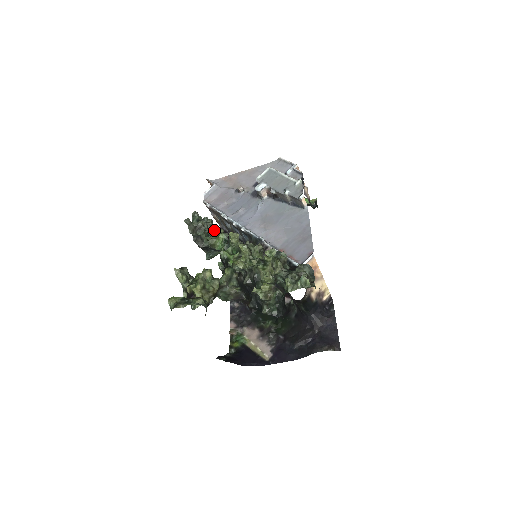
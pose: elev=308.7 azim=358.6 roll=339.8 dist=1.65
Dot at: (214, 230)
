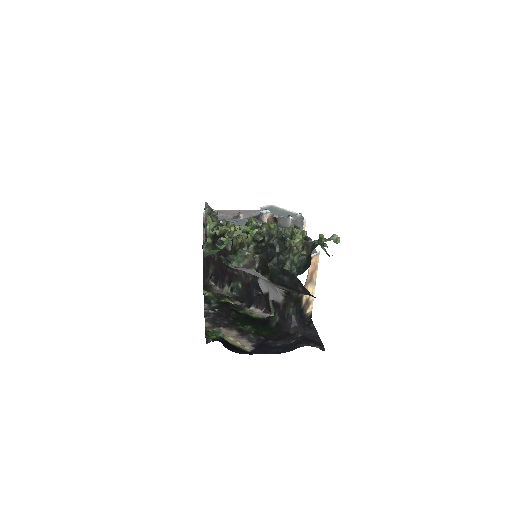
Dot at: (227, 221)
